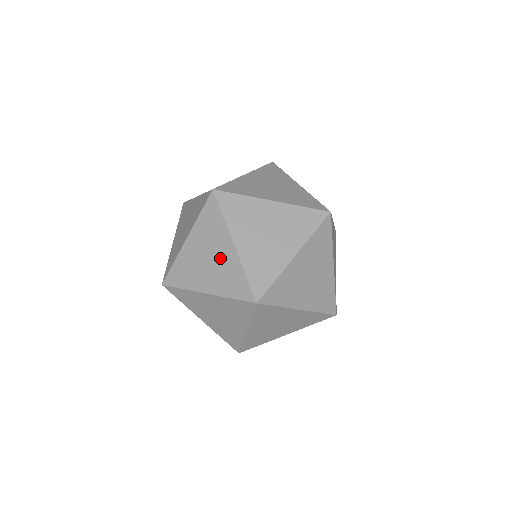
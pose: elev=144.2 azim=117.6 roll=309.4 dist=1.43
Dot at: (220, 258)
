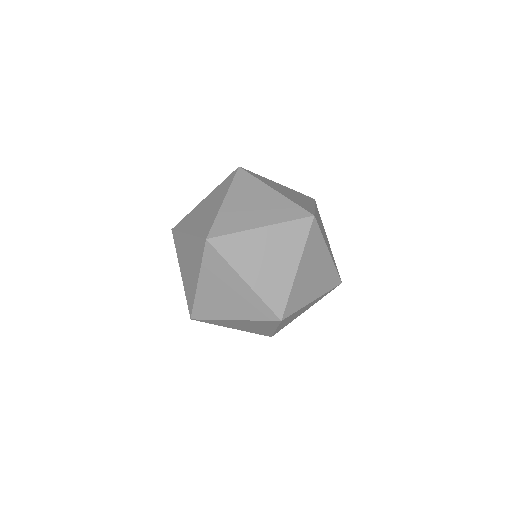
Dot at: (259, 329)
